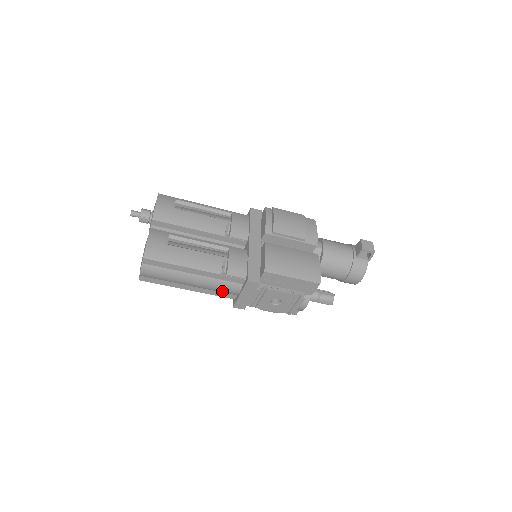
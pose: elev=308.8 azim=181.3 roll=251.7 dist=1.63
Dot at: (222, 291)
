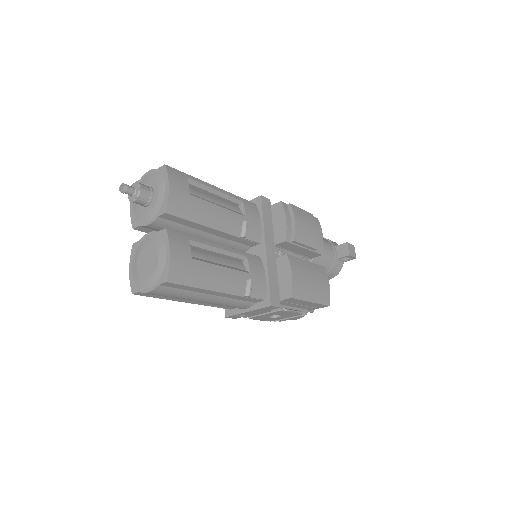
Dot at: (227, 306)
